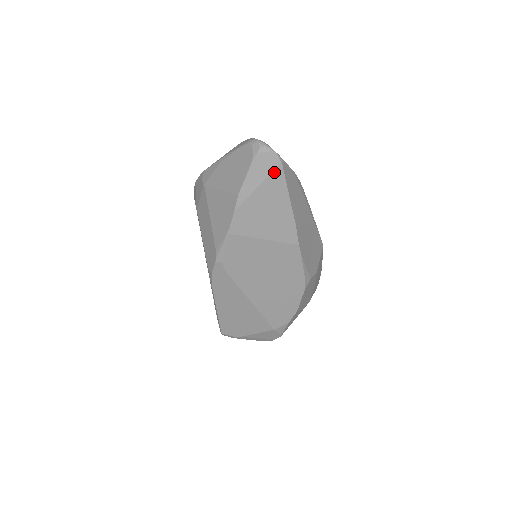
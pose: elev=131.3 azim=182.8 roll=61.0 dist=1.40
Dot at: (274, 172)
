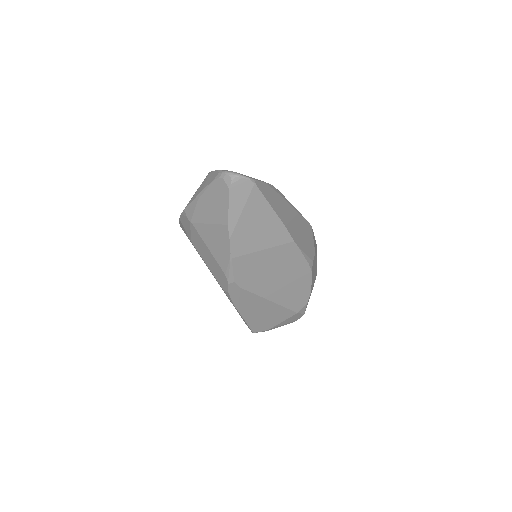
Dot at: (251, 194)
